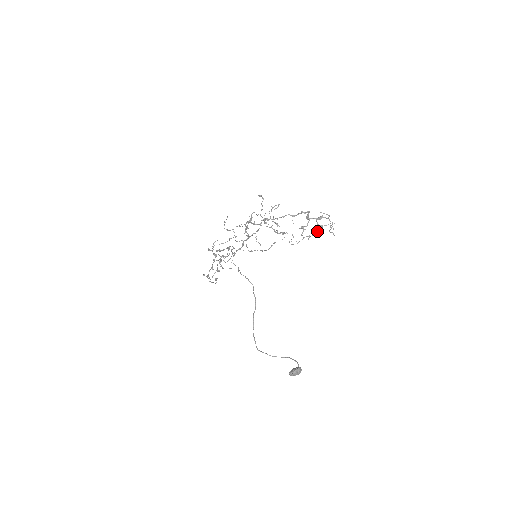
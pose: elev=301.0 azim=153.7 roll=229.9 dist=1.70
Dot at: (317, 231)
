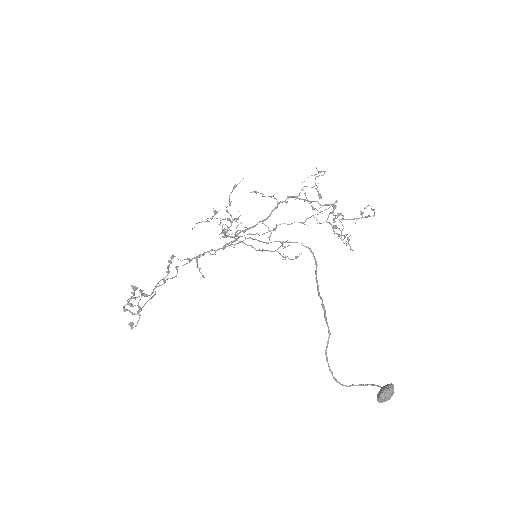
Dot at: occluded
